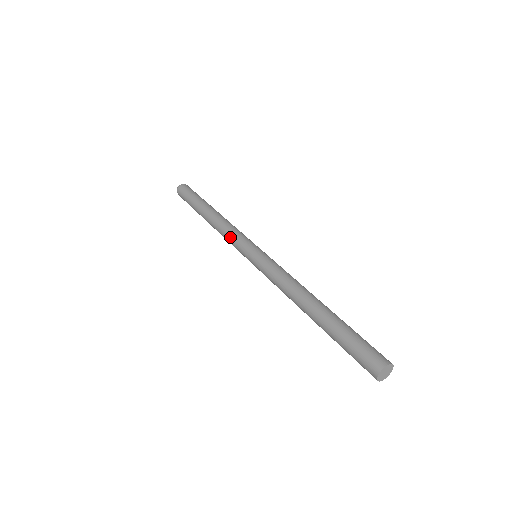
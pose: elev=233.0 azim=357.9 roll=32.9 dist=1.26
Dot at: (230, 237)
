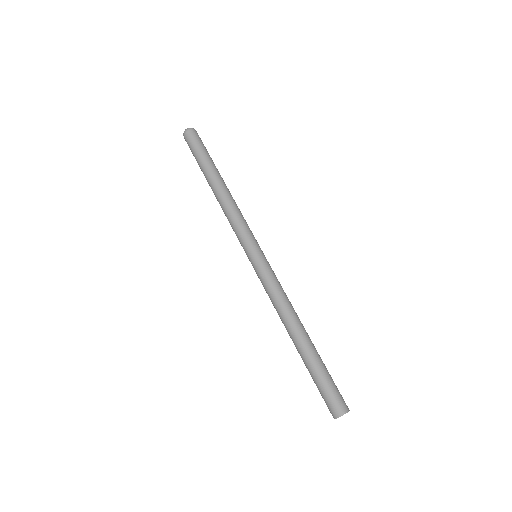
Dot at: (240, 222)
